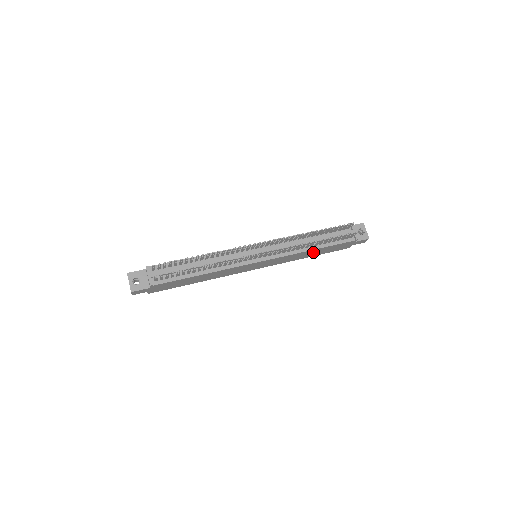
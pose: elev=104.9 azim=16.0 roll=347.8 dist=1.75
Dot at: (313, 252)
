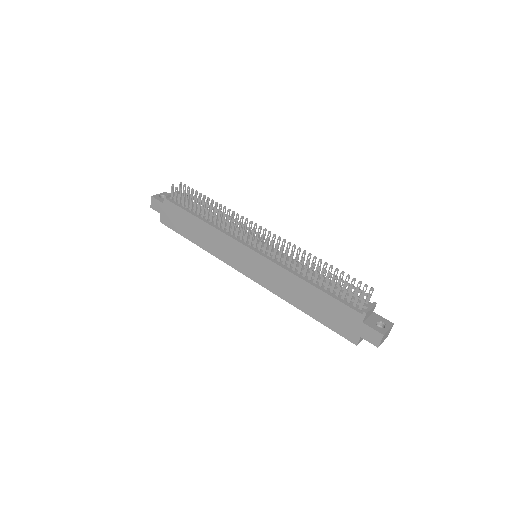
Dot at: (308, 296)
